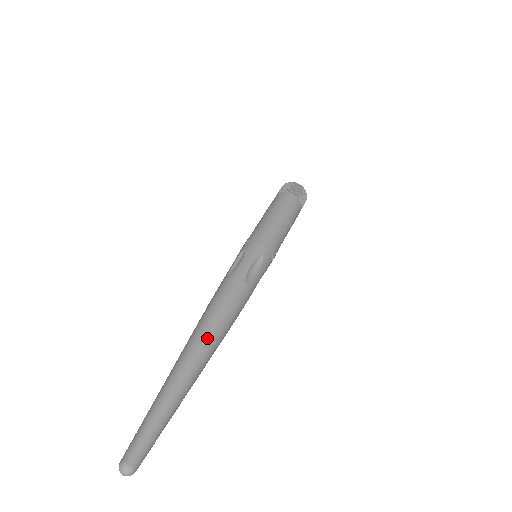
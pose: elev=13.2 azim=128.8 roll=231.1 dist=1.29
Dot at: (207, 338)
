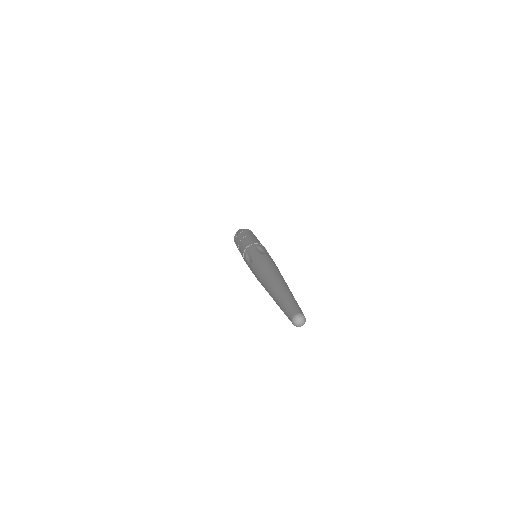
Dot at: occluded
